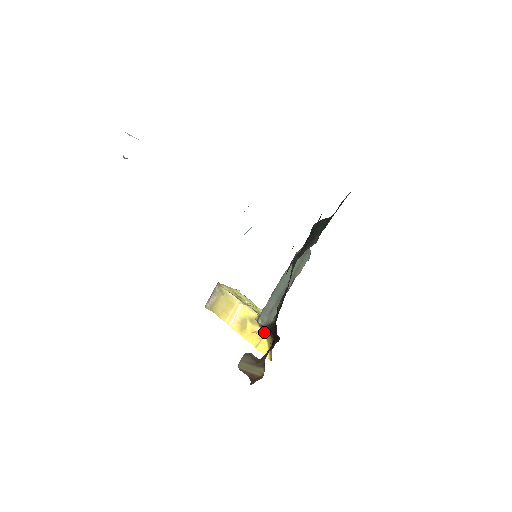
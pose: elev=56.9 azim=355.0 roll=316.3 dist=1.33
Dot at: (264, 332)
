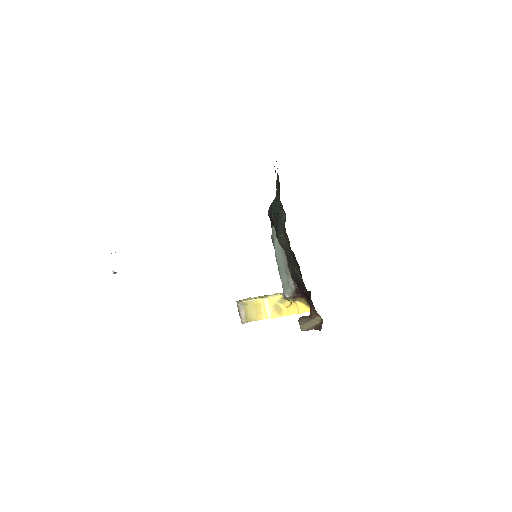
Dot at: (295, 300)
